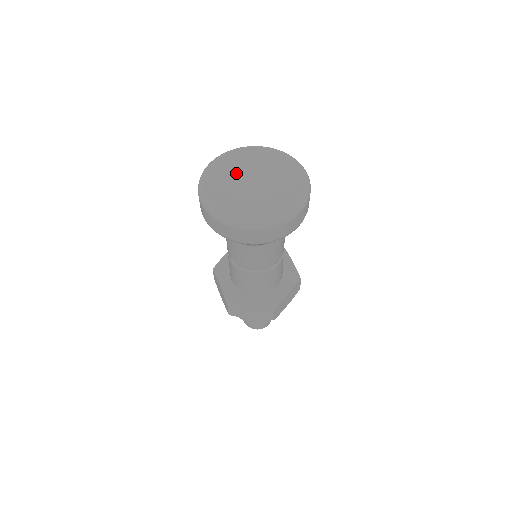
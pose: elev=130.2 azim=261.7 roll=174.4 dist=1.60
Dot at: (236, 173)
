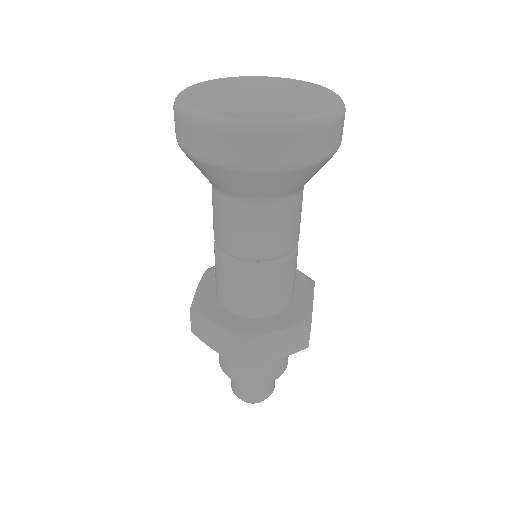
Dot at: (223, 98)
